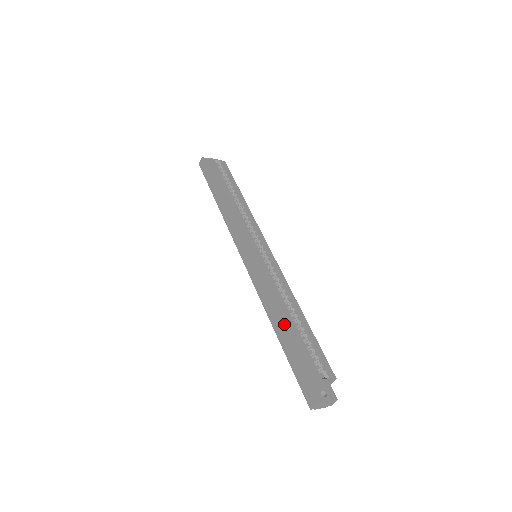
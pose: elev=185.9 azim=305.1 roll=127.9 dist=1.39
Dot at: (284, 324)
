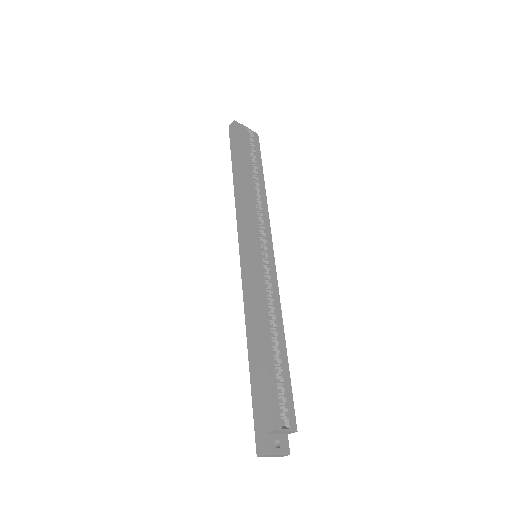
Dot at: (261, 348)
